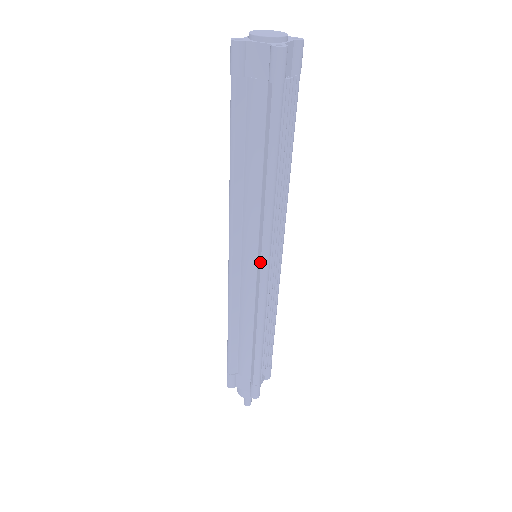
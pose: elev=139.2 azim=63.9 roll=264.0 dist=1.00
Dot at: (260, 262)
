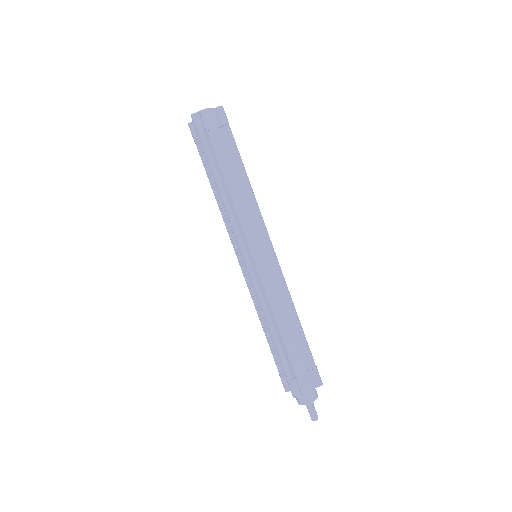
Dot at: (267, 244)
